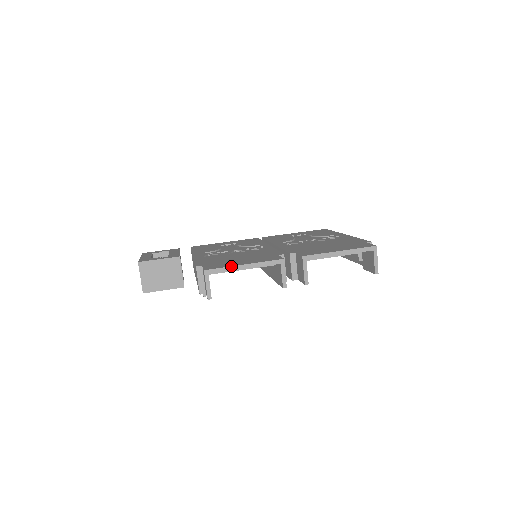
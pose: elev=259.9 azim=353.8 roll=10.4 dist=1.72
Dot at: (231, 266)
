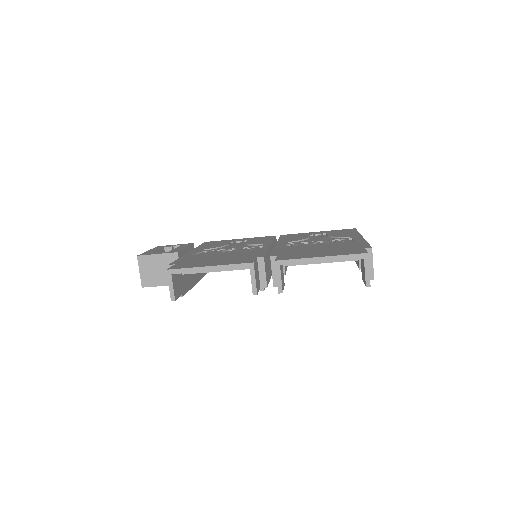
Dot at: (195, 267)
